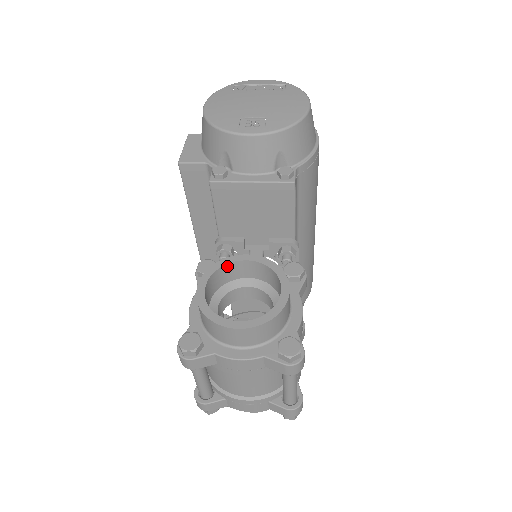
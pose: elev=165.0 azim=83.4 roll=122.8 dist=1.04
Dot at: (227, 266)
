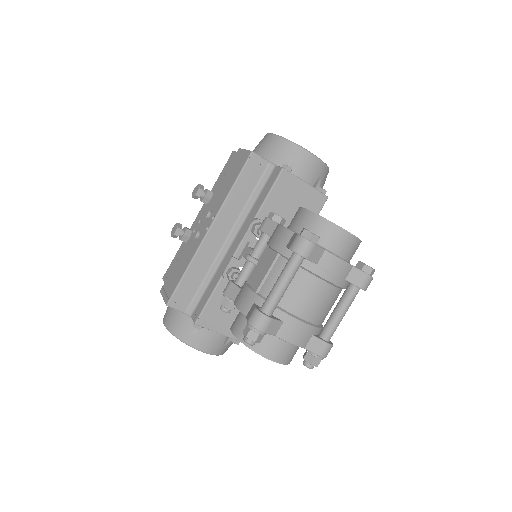
Dot at: occluded
